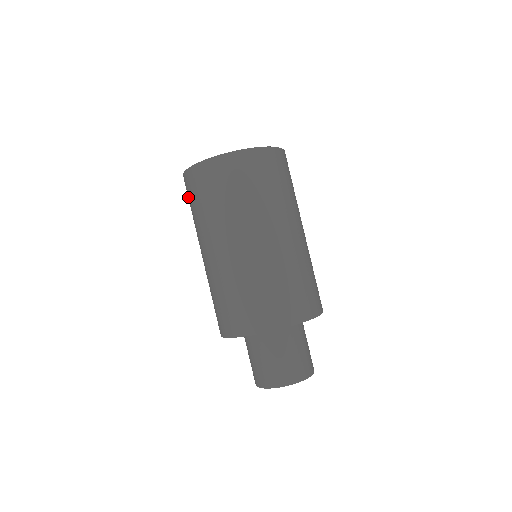
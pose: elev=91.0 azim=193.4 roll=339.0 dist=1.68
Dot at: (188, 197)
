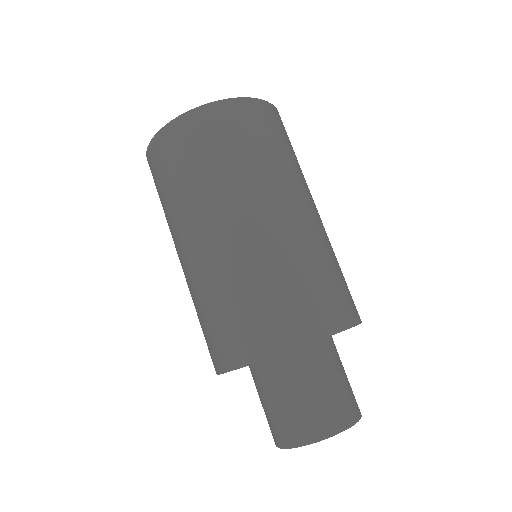
Dot at: (155, 181)
